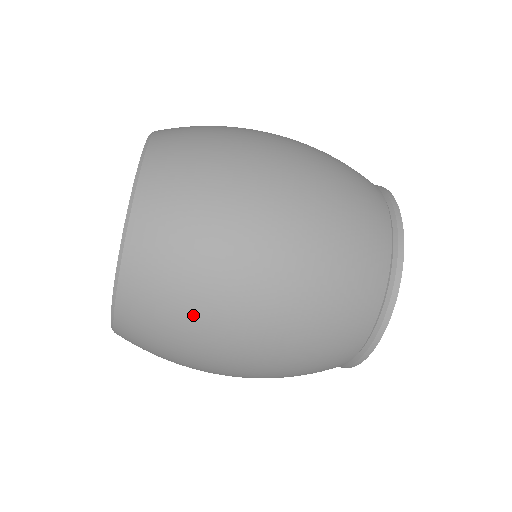
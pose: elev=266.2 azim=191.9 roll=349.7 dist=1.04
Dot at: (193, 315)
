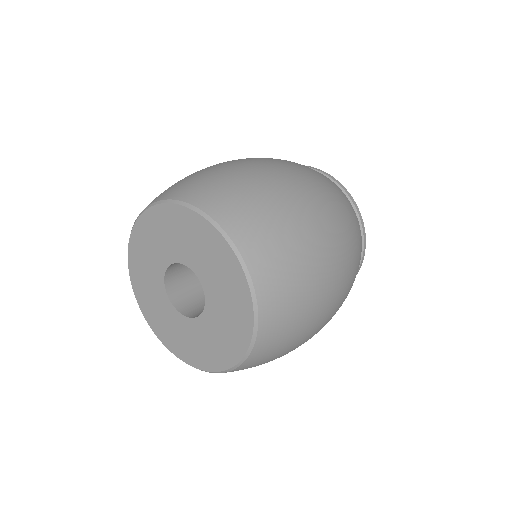
Dot at: (284, 354)
